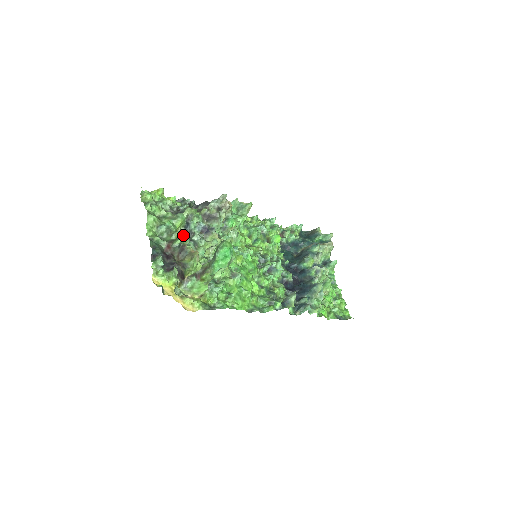
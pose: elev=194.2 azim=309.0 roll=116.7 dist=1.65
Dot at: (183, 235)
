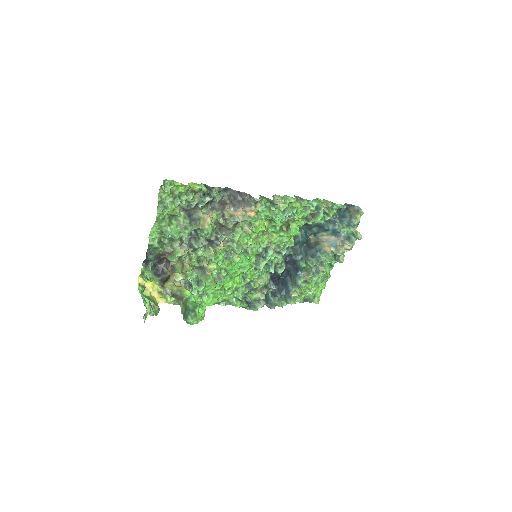
Dot at: (180, 255)
